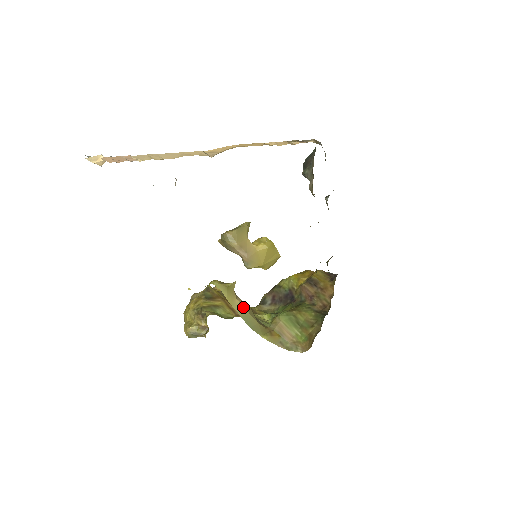
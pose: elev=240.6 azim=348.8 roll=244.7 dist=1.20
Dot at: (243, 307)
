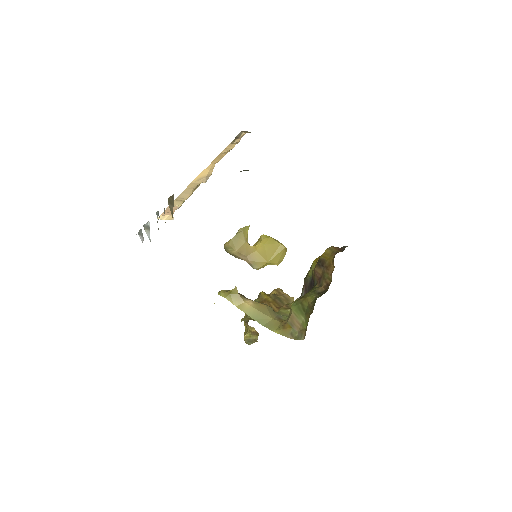
Dot at: (253, 308)
